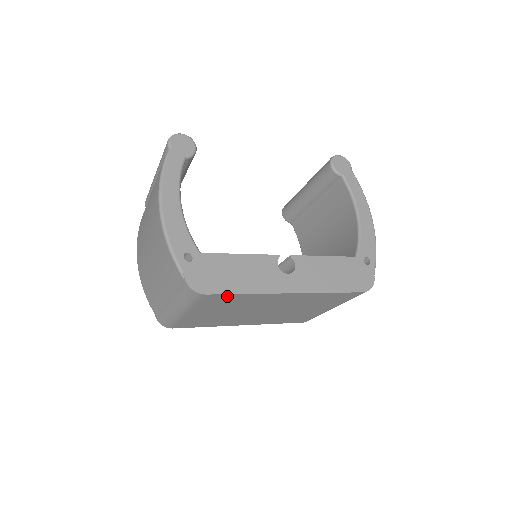
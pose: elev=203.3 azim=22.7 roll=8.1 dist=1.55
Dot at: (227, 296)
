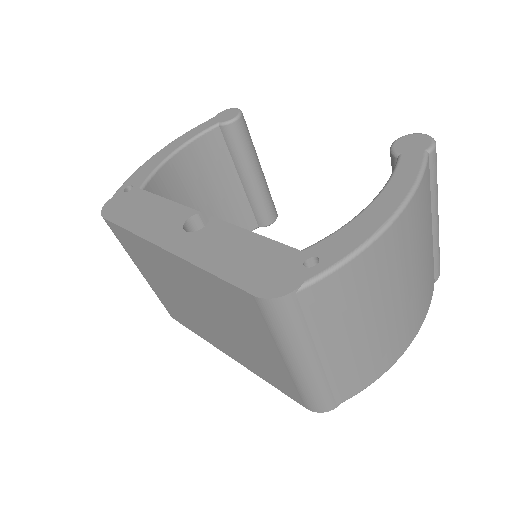
Dot at: (123, 232)
